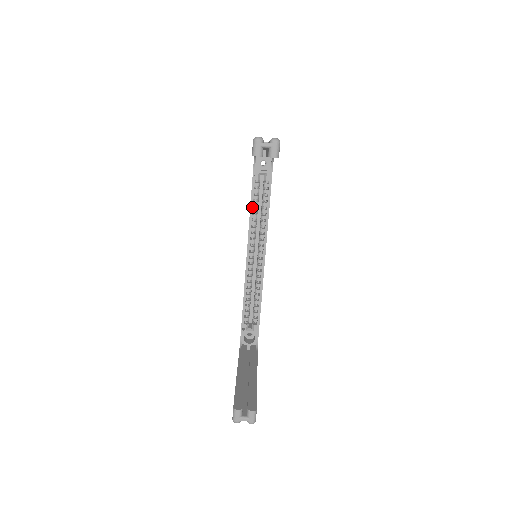
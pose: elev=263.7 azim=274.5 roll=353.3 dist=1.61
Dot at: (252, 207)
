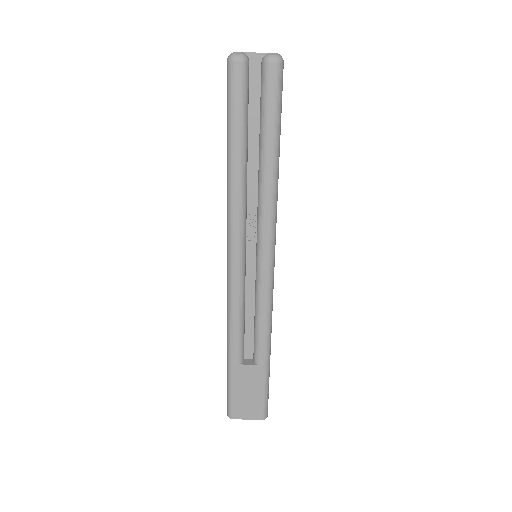
Dot at: occluded
